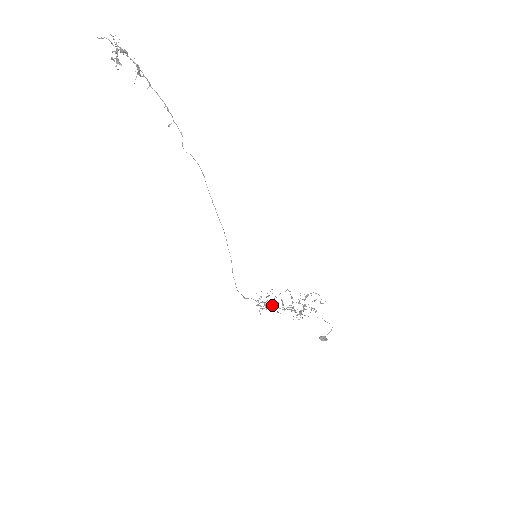
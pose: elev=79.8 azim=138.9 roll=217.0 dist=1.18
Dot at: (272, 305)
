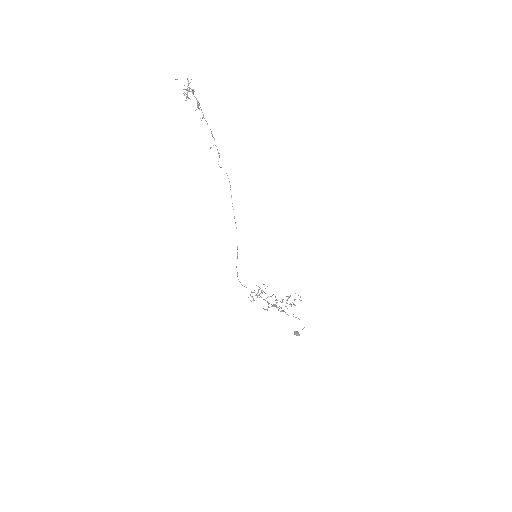
Dot at: occluded
